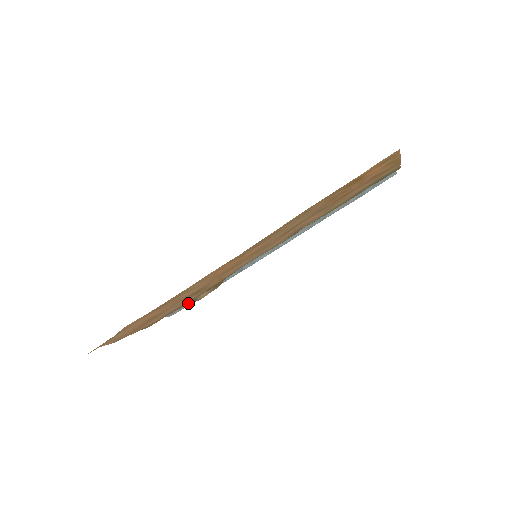
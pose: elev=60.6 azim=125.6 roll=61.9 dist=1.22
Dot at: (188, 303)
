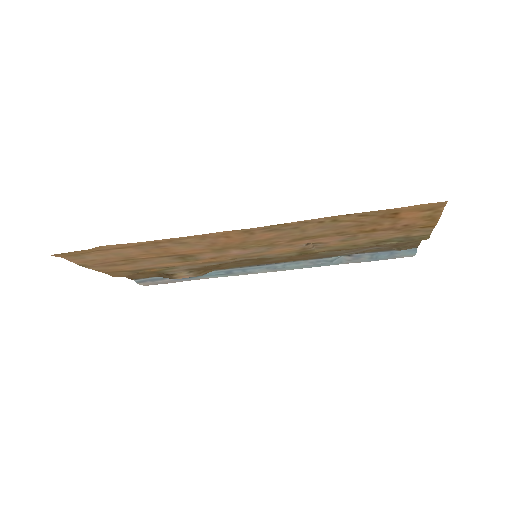
Dot at: (163, 279)
